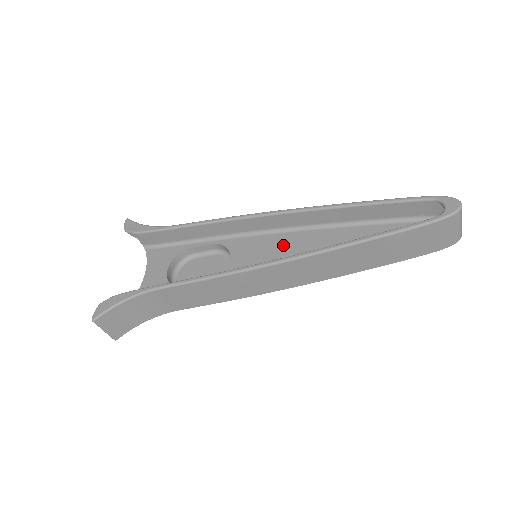
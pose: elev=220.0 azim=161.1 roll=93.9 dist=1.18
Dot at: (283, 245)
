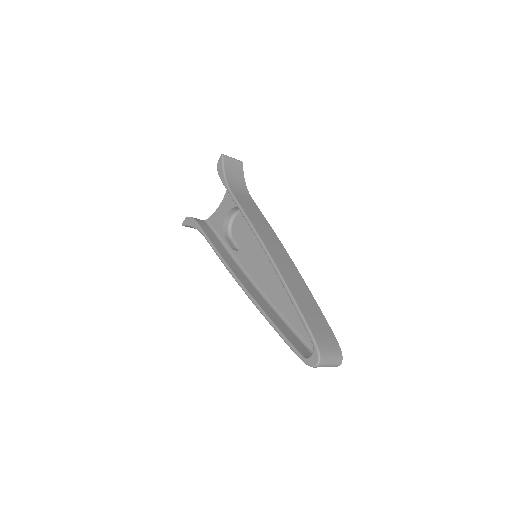
Dot at: (268, 265)
